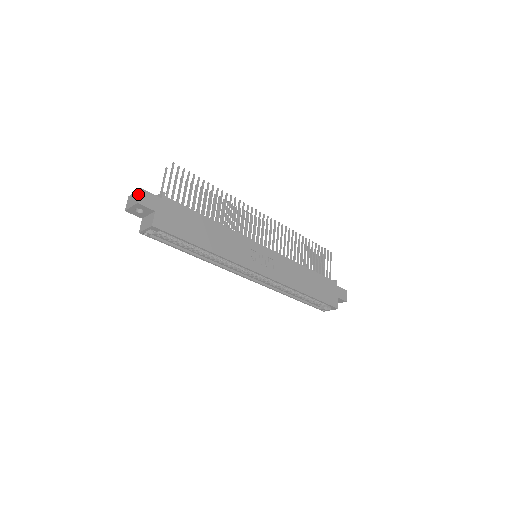
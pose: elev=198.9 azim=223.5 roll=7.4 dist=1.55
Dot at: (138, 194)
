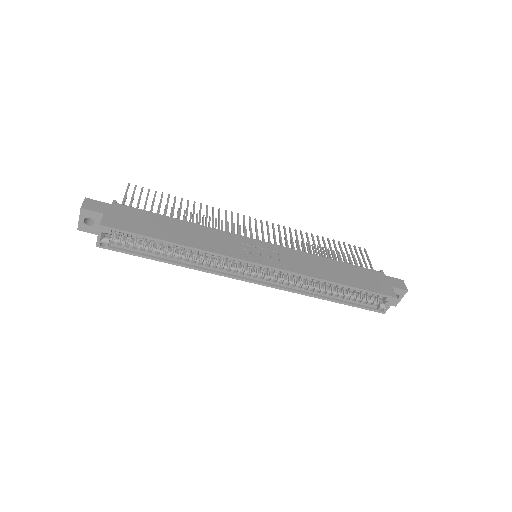
Dot at: (83, 203)
